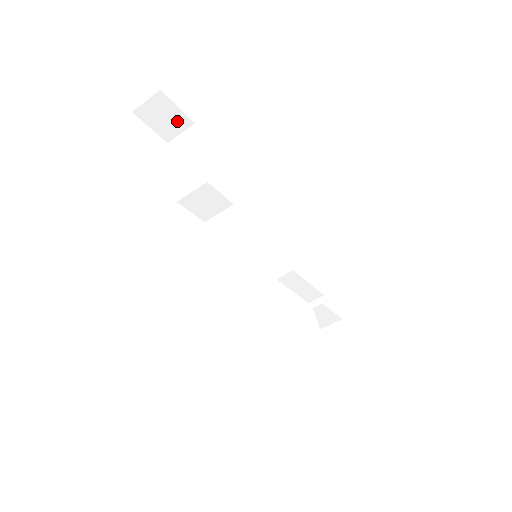
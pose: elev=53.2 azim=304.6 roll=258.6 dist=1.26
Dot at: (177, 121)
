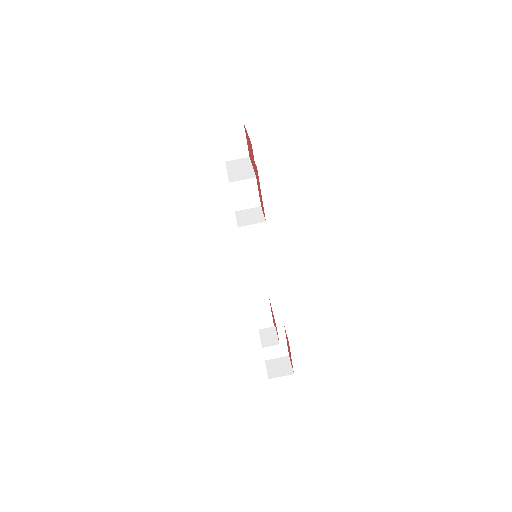
Dot at: (240, 149)
